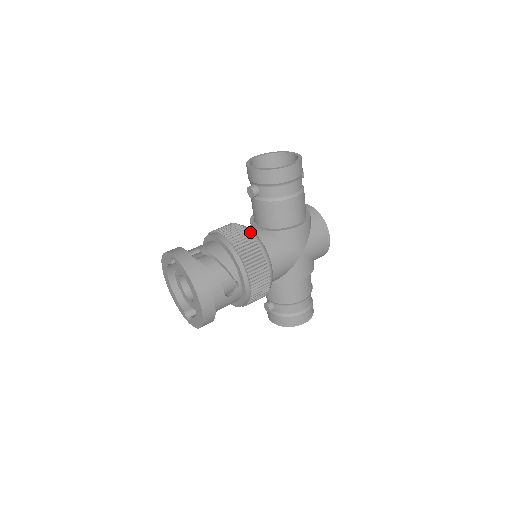
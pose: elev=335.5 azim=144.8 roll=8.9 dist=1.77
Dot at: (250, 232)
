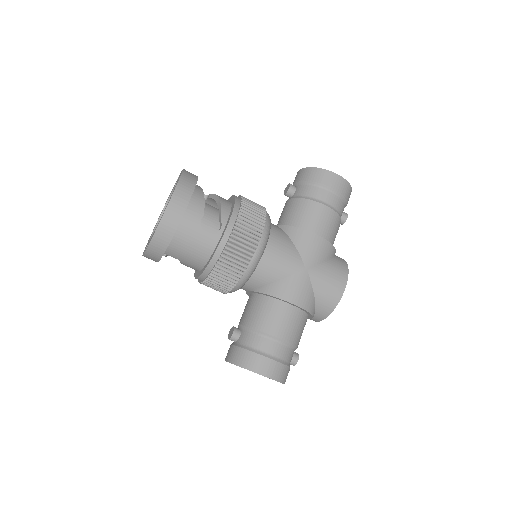
Dot at: occluded
